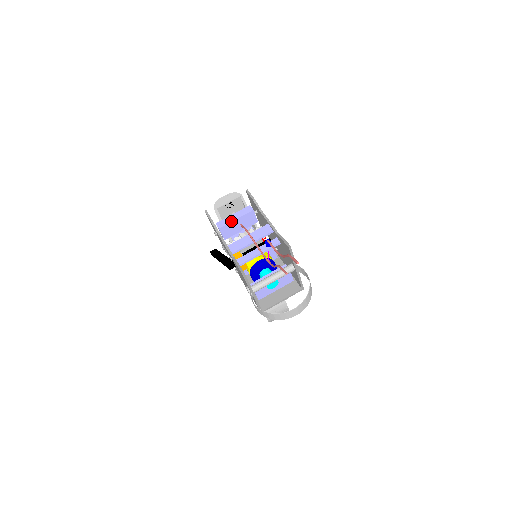
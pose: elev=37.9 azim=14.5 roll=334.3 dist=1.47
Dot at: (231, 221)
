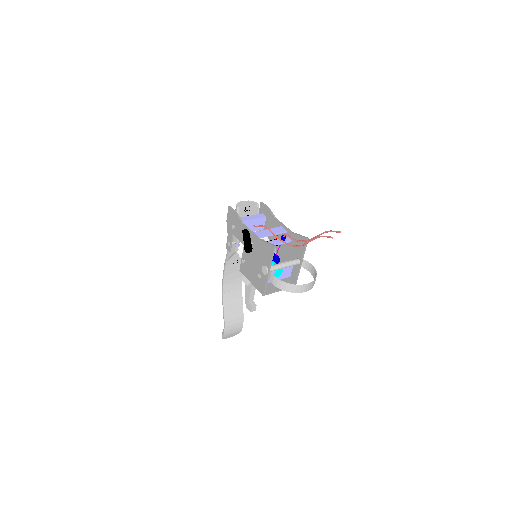
Dot at: (249, 219)
